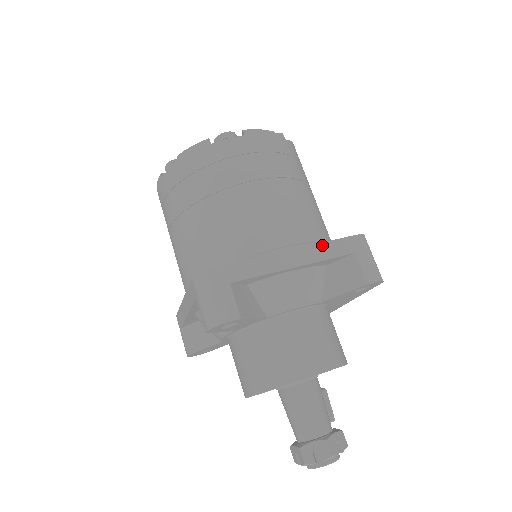
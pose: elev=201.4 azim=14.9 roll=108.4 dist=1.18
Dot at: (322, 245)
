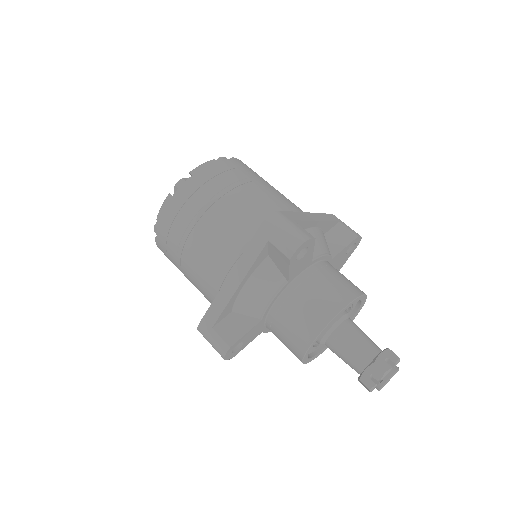
Dot at: (322, 214)
